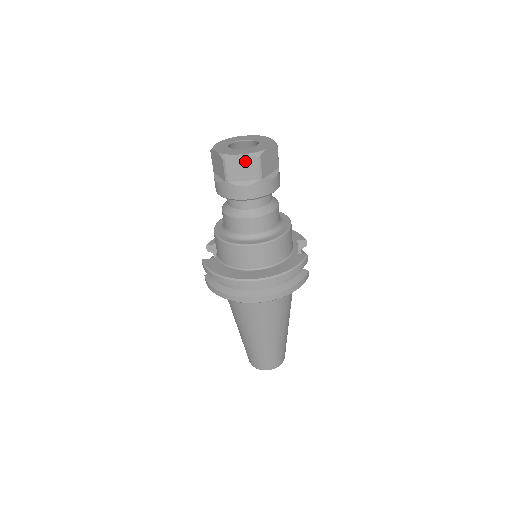
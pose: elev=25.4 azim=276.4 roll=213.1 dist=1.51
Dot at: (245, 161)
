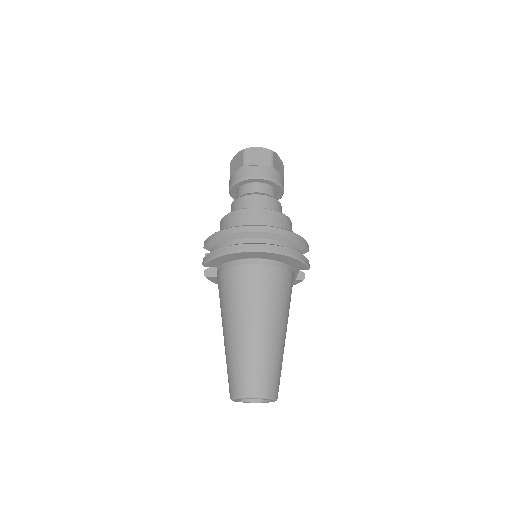
Dot at: (261, 152)
